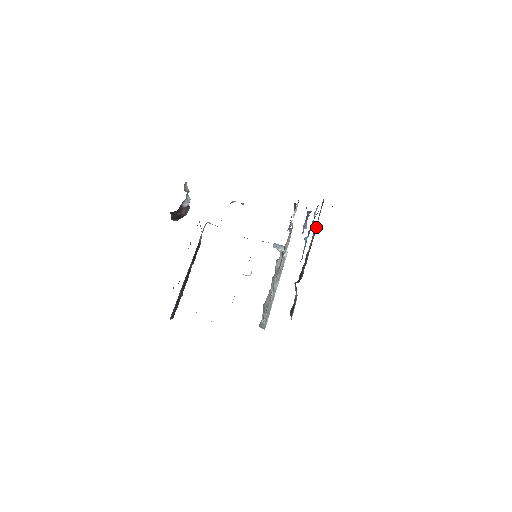
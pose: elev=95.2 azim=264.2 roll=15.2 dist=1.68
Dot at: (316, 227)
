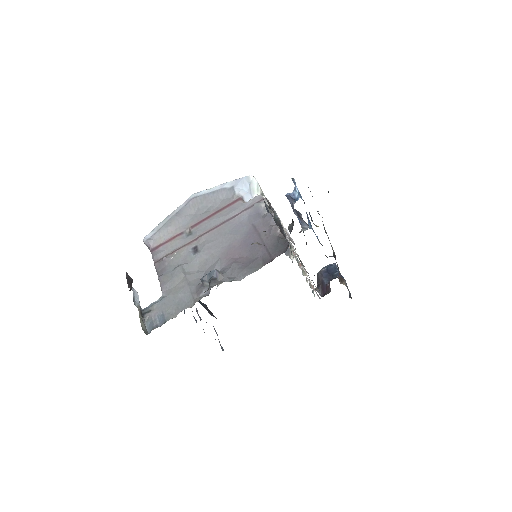
Dot at: occluded
